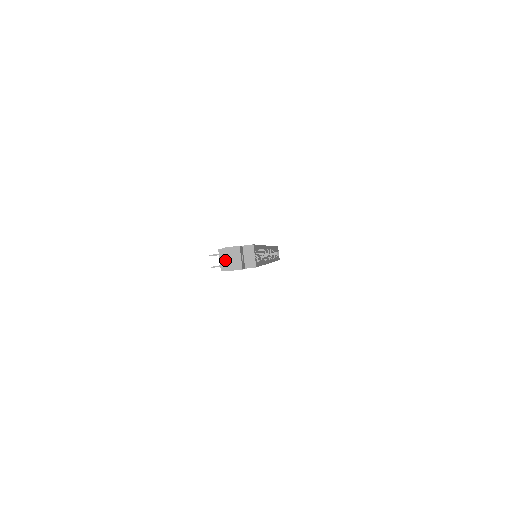
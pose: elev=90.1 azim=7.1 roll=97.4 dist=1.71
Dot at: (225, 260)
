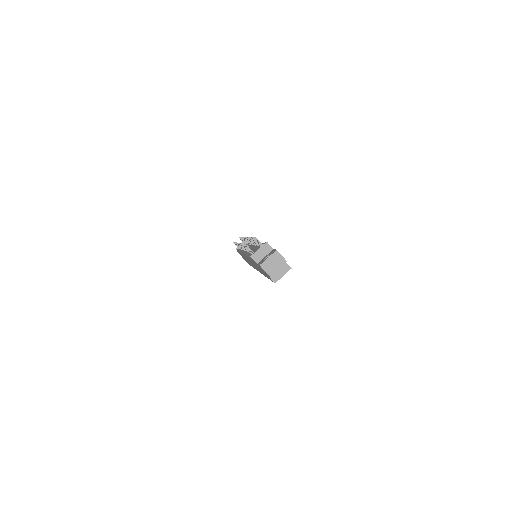
Dot at: (268, 258)
